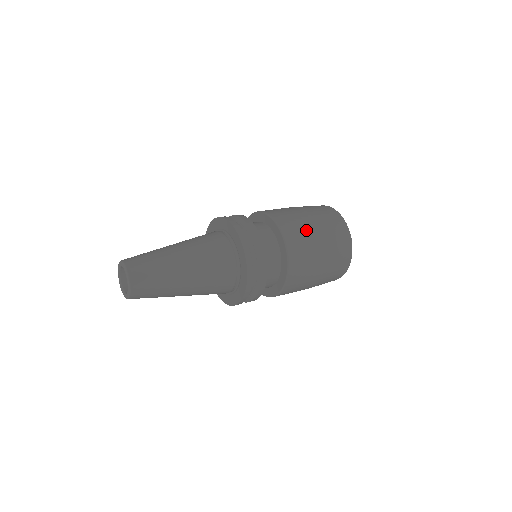
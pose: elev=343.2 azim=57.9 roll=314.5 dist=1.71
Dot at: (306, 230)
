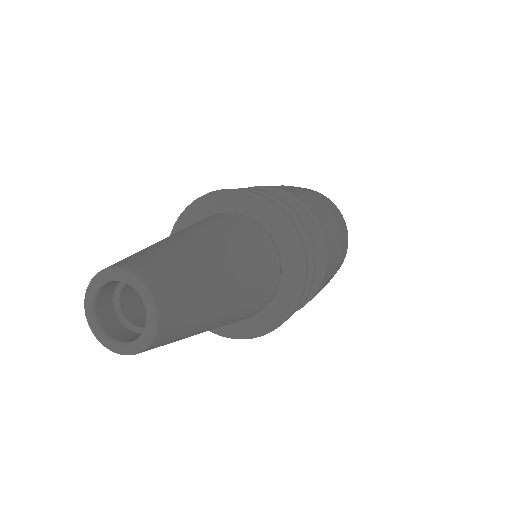
Dot at: (336, 243)
